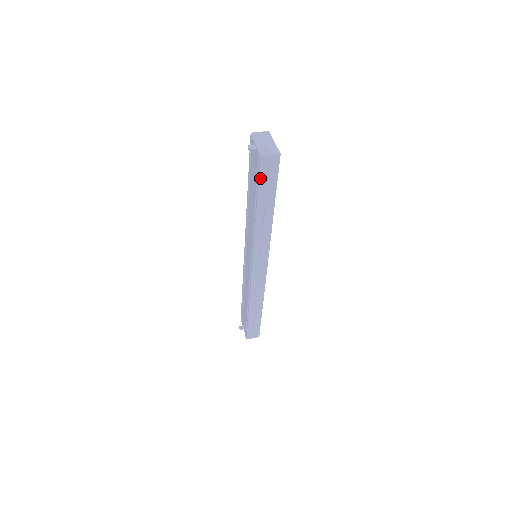
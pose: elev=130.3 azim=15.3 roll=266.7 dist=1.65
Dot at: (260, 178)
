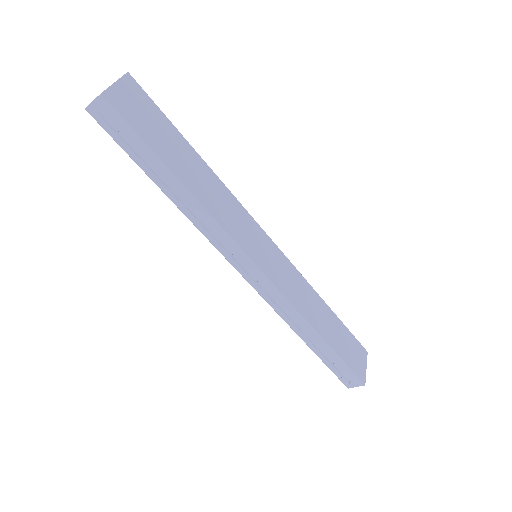
Dot at: (115, 140)
